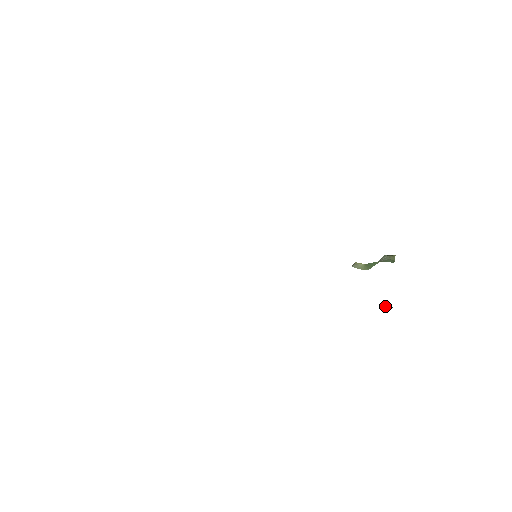
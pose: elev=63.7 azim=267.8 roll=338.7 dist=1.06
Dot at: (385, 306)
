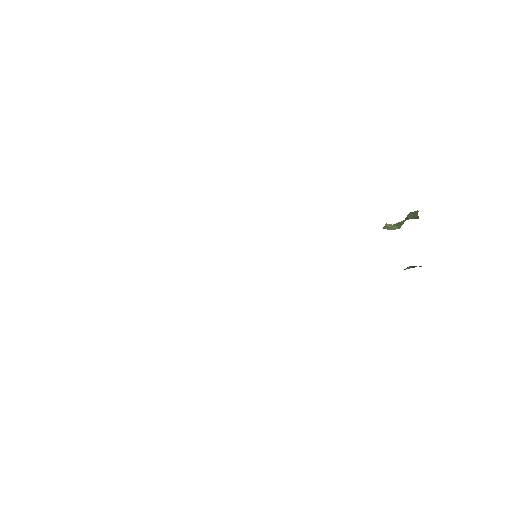
Dot at: (408, 267)
